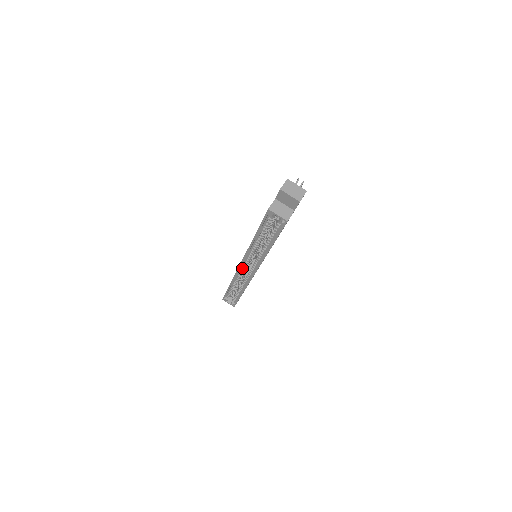
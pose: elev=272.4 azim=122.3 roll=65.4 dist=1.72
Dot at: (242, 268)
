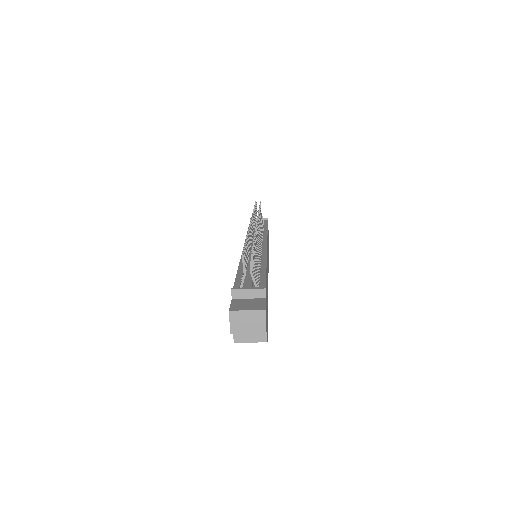
Dot at: occluded
